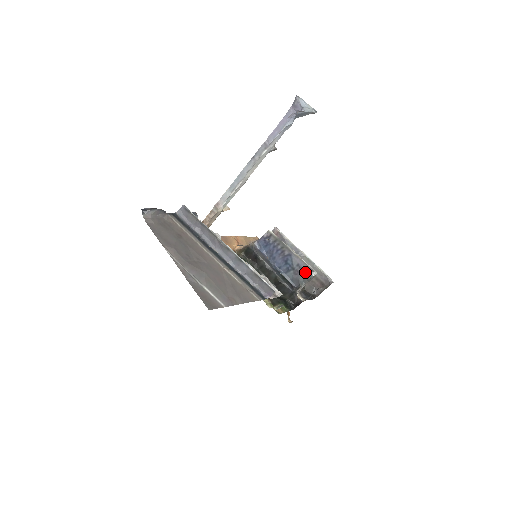
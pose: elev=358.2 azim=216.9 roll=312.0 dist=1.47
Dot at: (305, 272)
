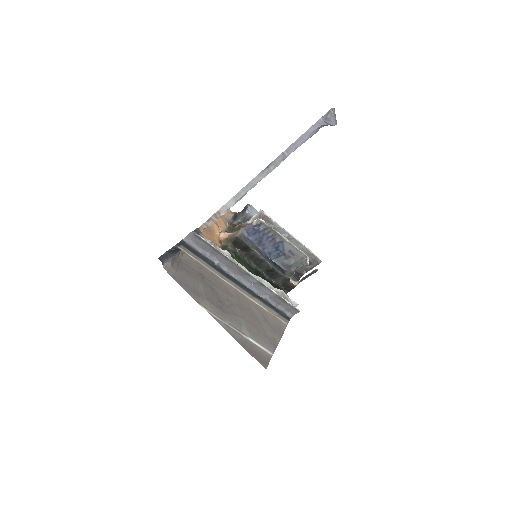
Dot at: (298, 258)
